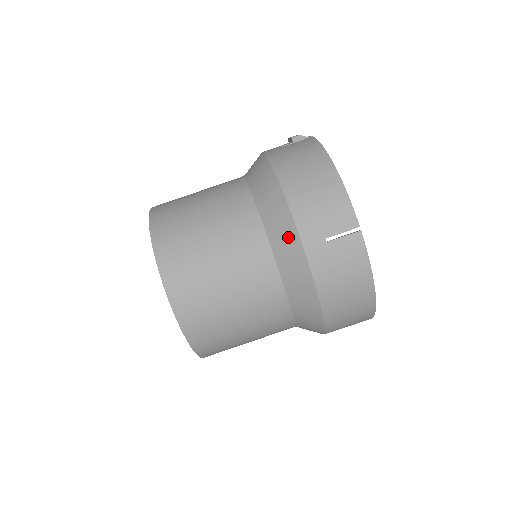
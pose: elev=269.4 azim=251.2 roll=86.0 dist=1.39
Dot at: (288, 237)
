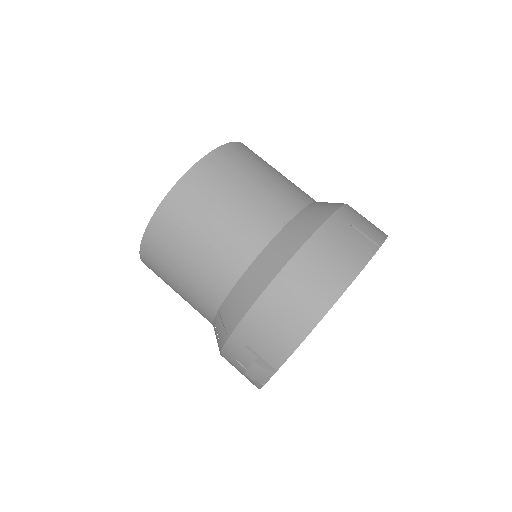
Dot at: (329, 206)
